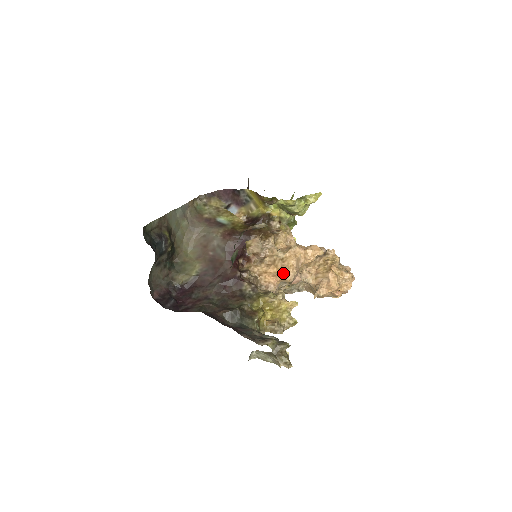
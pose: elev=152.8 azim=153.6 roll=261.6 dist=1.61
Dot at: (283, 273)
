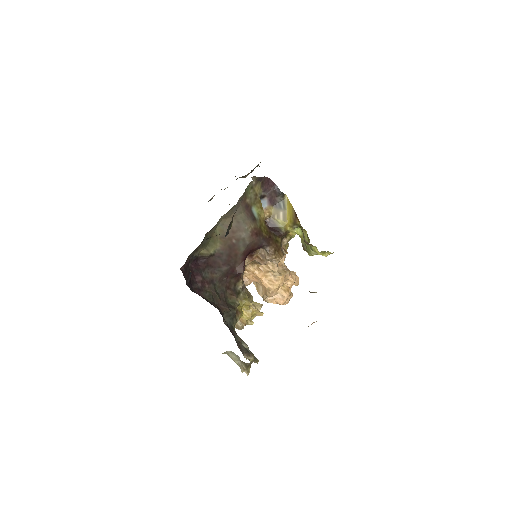
Dot at: (271, 290)
